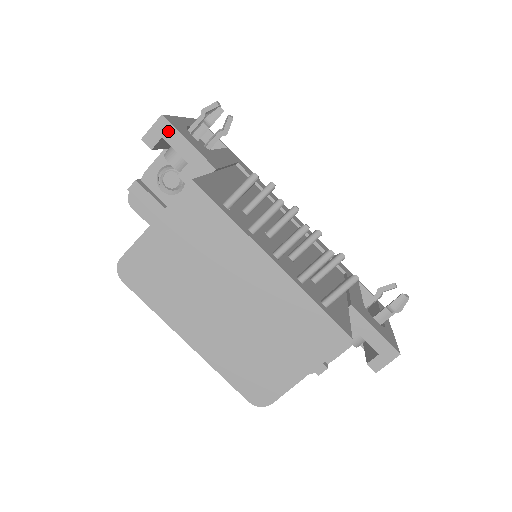
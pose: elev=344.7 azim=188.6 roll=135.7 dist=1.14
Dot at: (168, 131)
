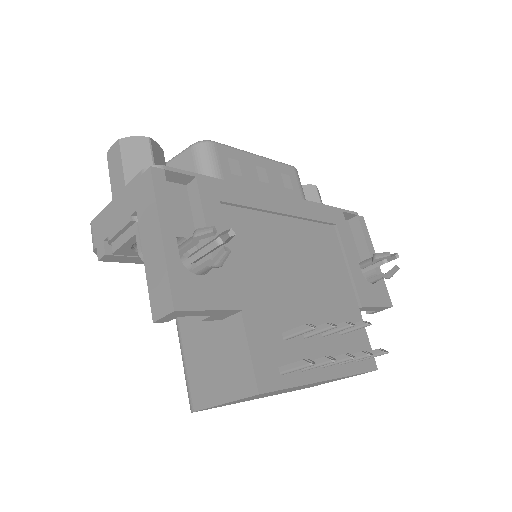
Dot at: (185, 313)
